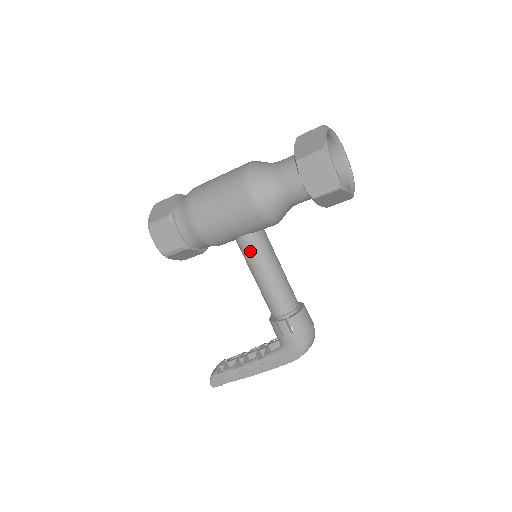
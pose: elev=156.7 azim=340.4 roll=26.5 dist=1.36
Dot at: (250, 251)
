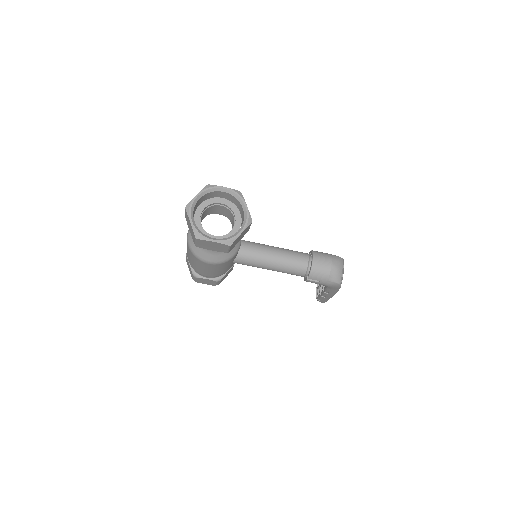
Dot at: occluded
